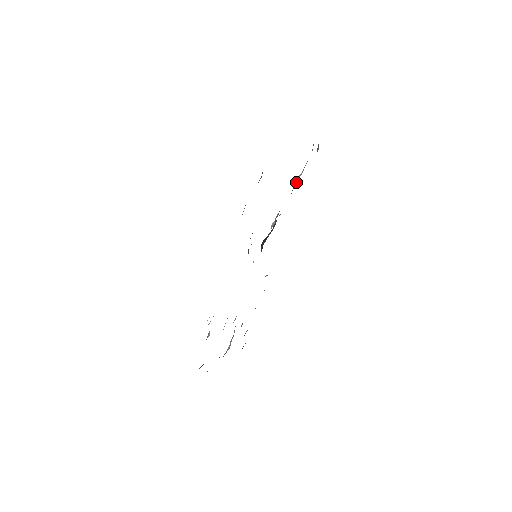
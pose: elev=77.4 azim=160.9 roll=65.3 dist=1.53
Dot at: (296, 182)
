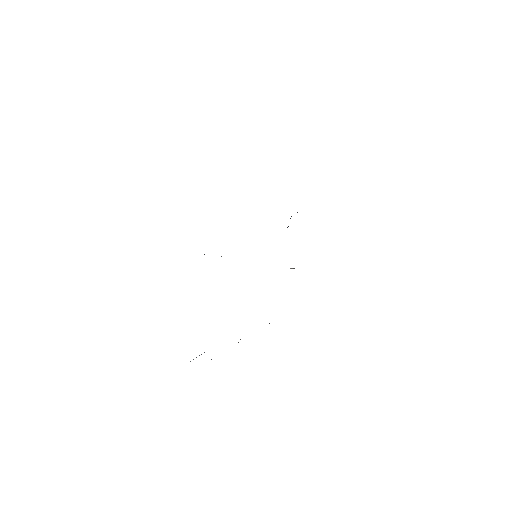
Dot at: occluded
